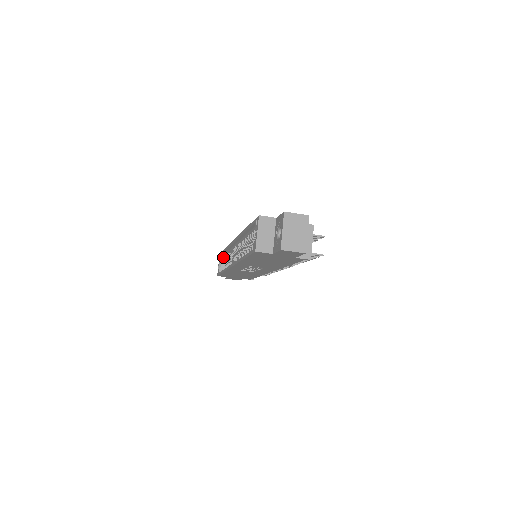
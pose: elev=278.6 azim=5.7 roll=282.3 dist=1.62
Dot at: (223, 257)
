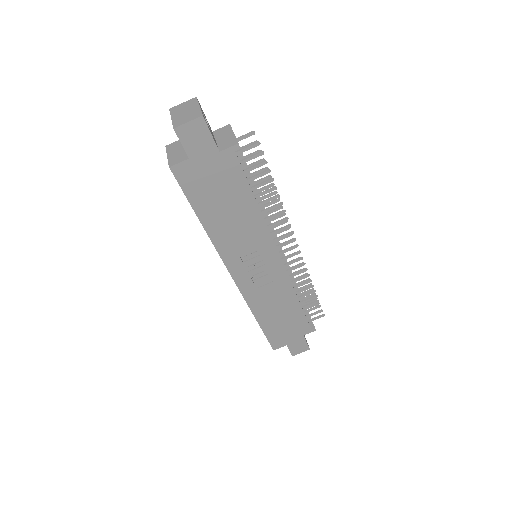
Dot at: occluded
